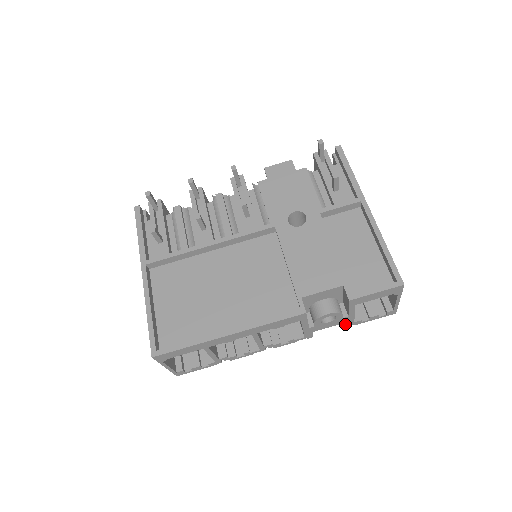
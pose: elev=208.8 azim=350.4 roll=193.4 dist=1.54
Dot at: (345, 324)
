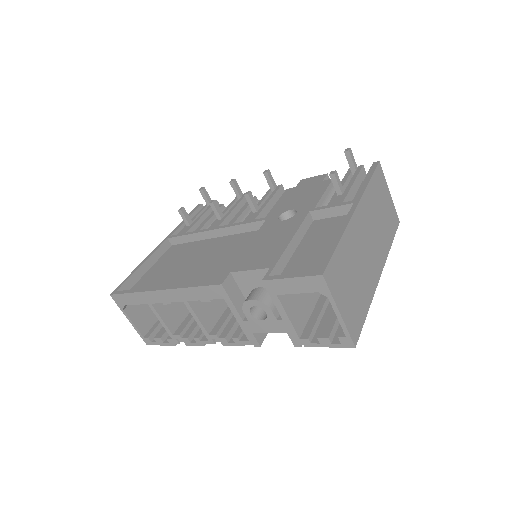
Dot at: (291, 339)
